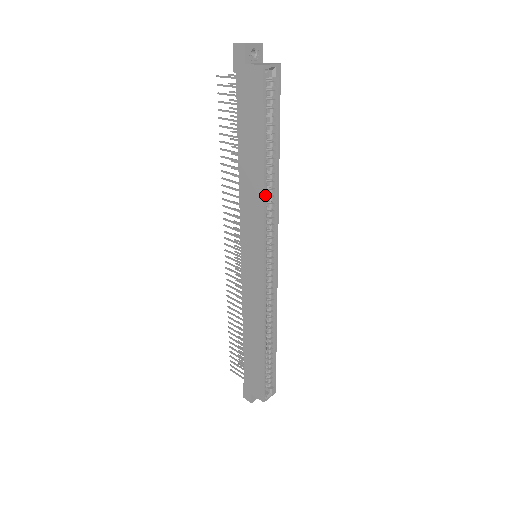
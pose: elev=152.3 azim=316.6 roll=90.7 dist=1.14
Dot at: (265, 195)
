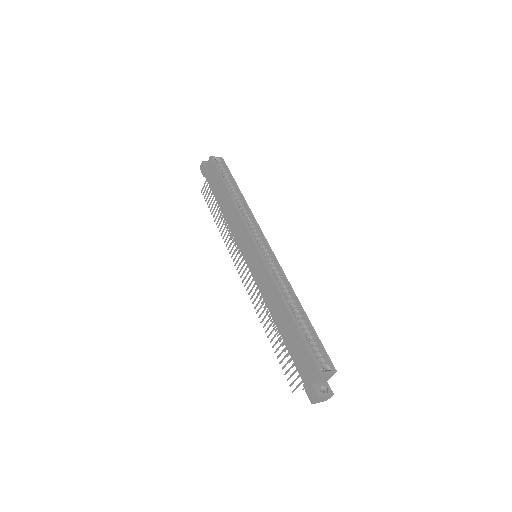
Dot at: (237, 206)
